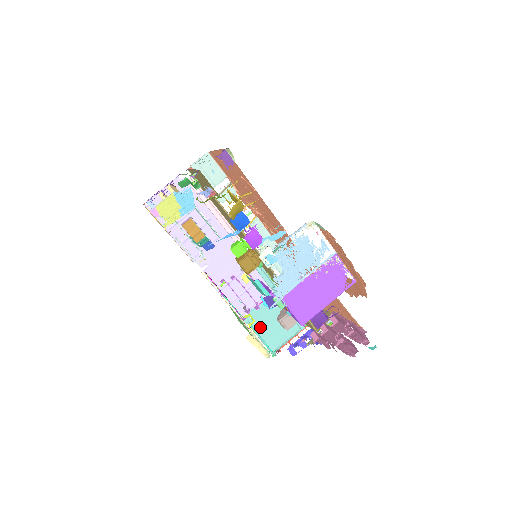
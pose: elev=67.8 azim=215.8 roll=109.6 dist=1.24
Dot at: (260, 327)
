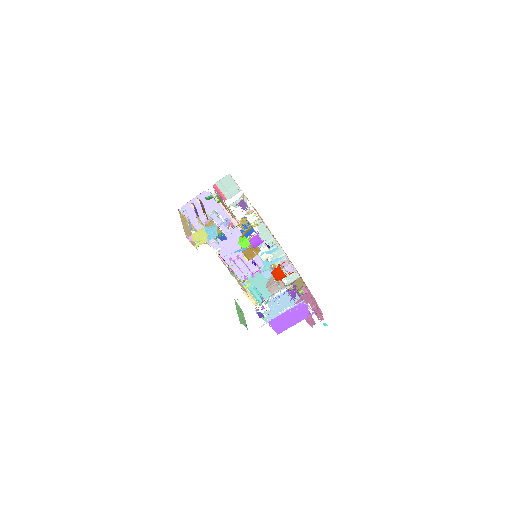
Dot at: occluded
